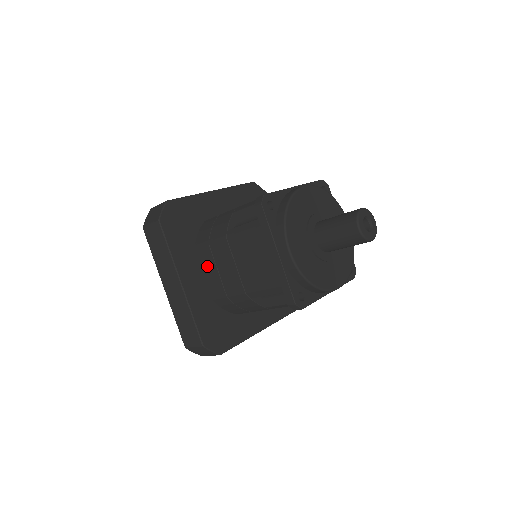
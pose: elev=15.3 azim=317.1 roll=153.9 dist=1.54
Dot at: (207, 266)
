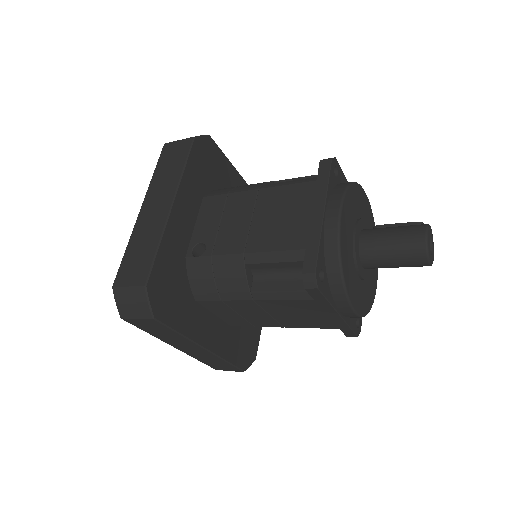
Dot at: (220, 311)
